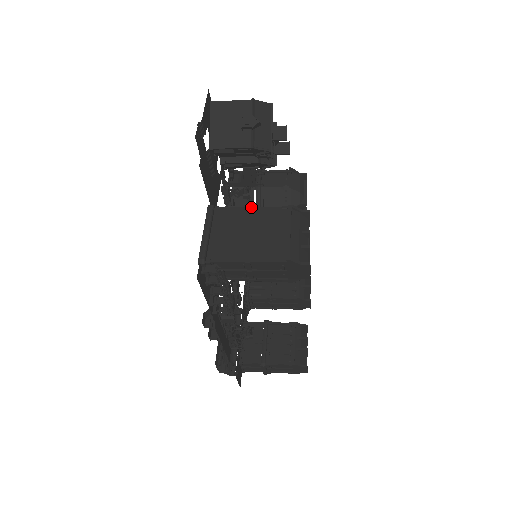
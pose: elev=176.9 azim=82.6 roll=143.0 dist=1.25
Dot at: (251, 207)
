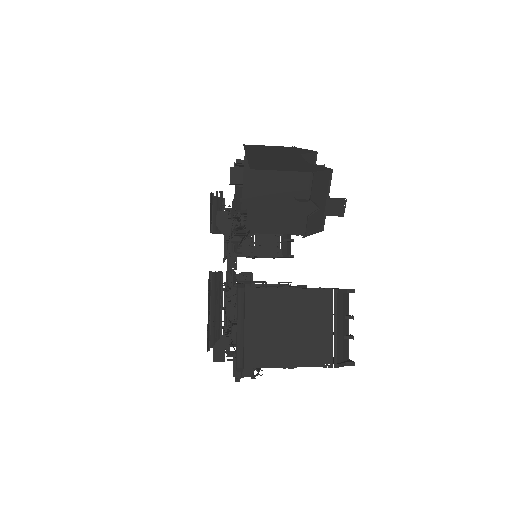
Dot at: (289, 289)
